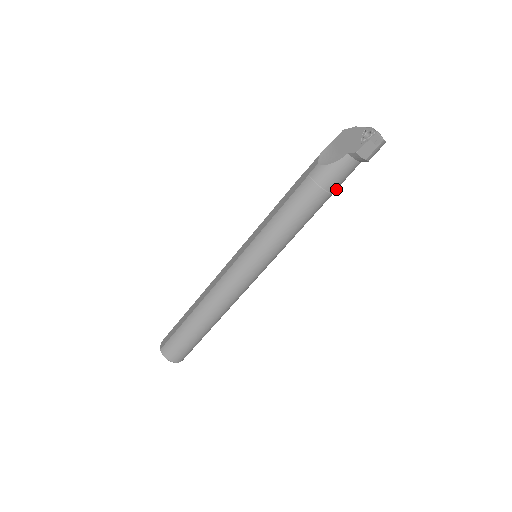
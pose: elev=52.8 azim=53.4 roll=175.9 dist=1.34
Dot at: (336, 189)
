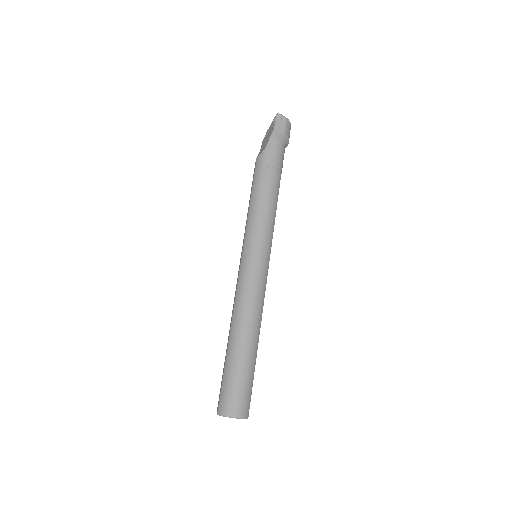
Dot at: (281, 169)
